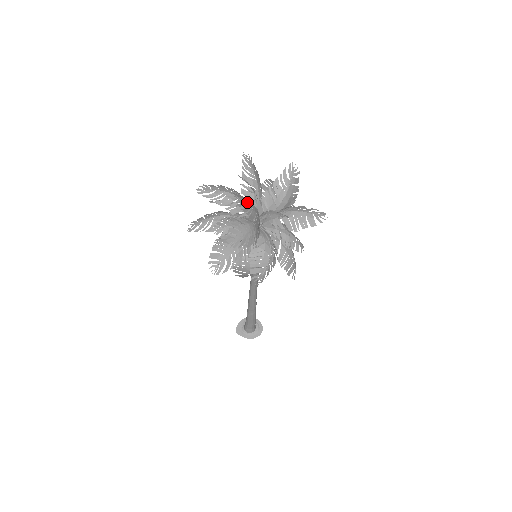
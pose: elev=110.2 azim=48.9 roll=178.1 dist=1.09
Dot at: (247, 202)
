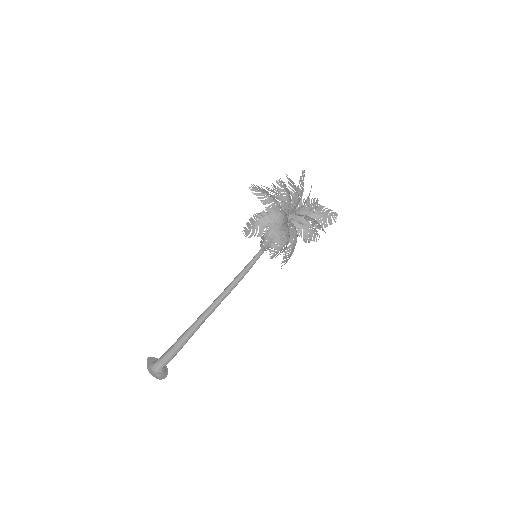
Dot at: occluded
